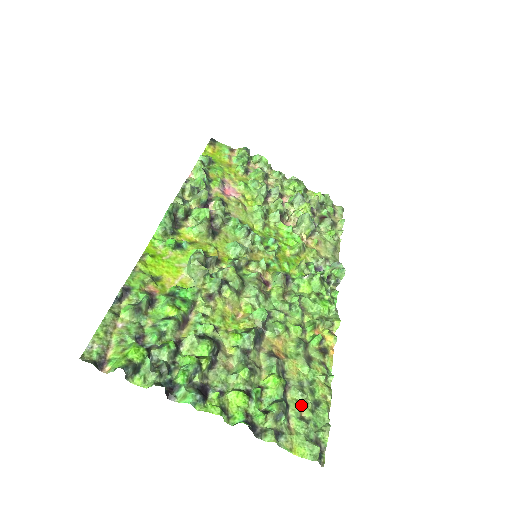
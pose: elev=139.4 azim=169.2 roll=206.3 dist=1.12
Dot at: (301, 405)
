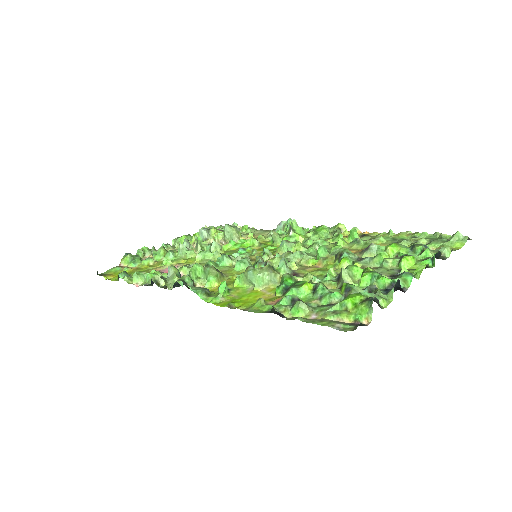
Dot at: (416, 243)
